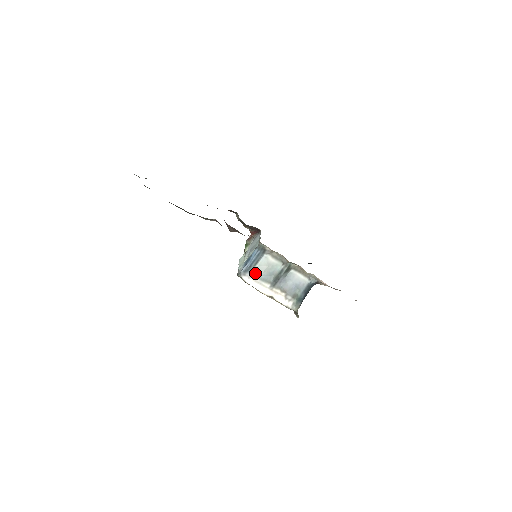
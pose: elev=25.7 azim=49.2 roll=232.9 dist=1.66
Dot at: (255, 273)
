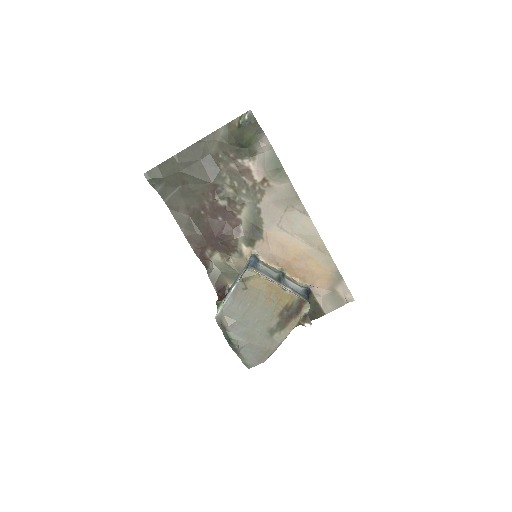
Dot at: (260, 271)
